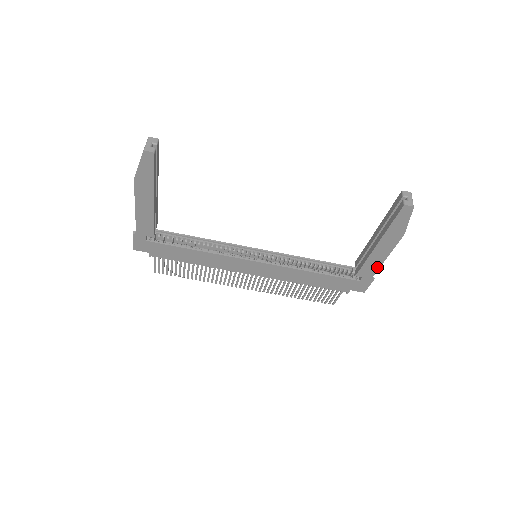
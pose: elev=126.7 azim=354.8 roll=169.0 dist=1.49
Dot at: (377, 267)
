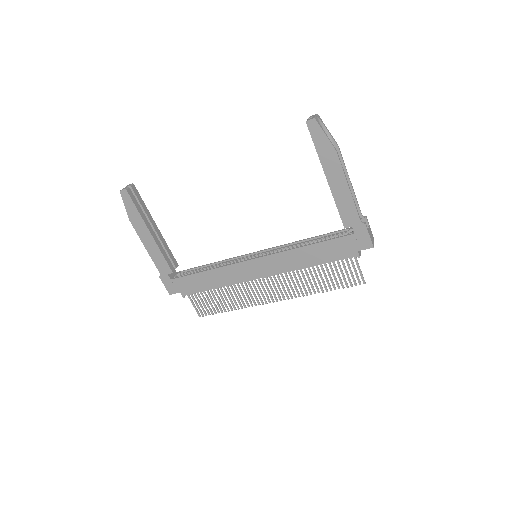
Dot at: (353, 206)
